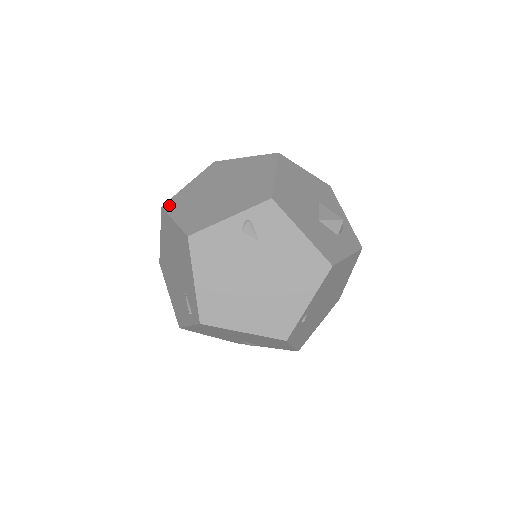
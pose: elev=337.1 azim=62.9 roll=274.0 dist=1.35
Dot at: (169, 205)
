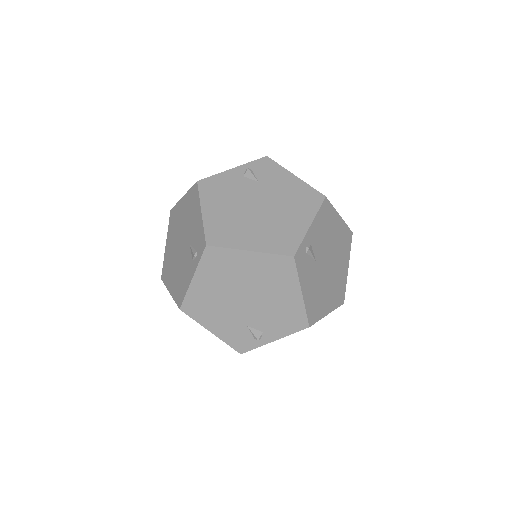
Dot at: occluded
